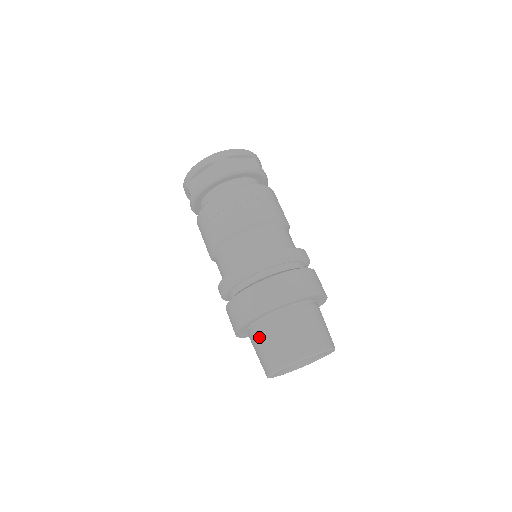
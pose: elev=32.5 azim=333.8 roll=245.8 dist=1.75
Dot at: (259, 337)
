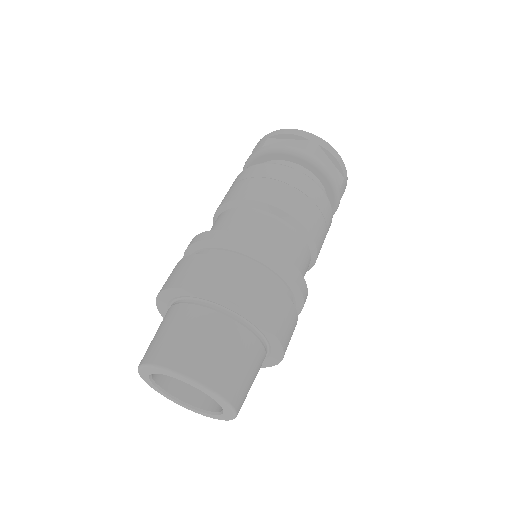
Dot at: (175, 316)
